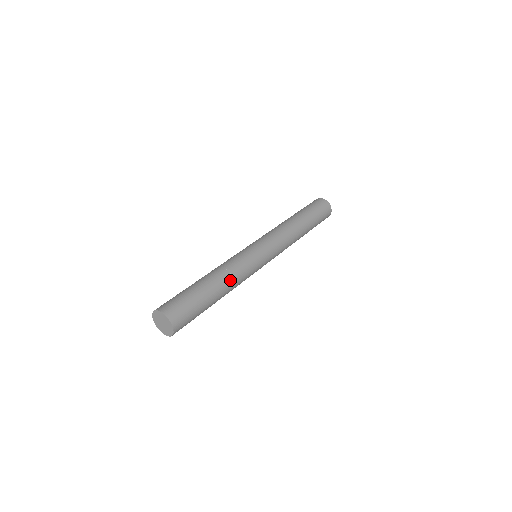
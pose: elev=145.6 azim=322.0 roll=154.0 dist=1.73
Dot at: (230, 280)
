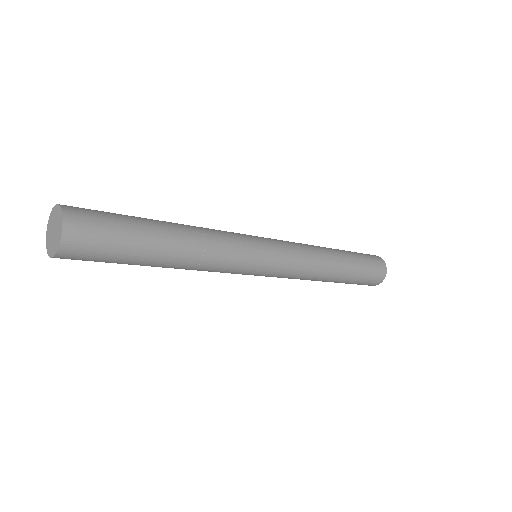
Dot at: (193, 227)
